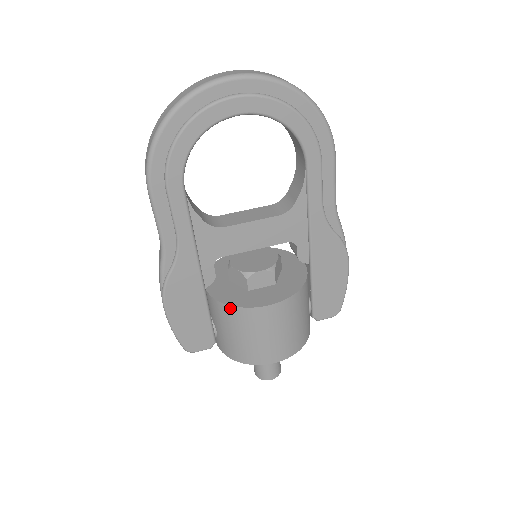
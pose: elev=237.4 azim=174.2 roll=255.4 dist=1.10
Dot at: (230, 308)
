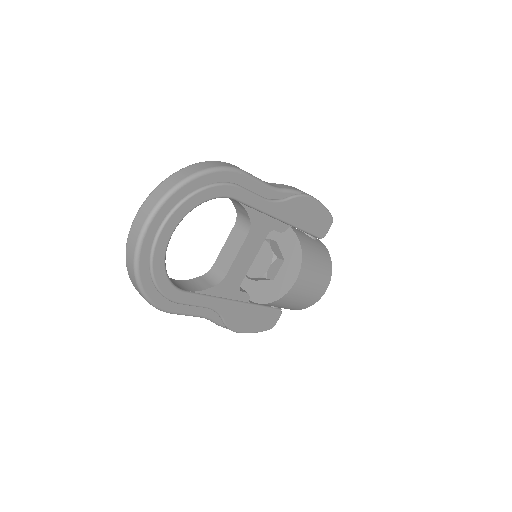
Dot at: (275, 302)
